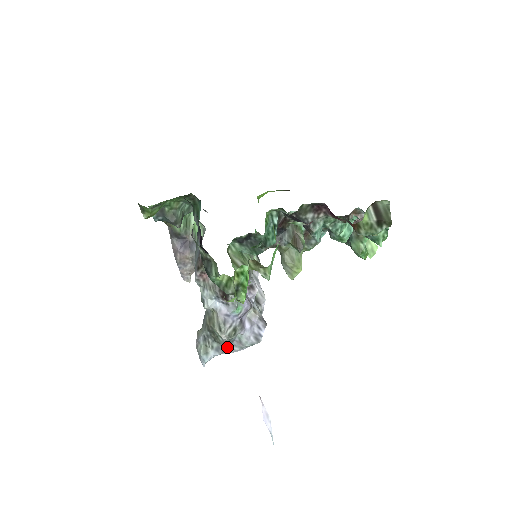
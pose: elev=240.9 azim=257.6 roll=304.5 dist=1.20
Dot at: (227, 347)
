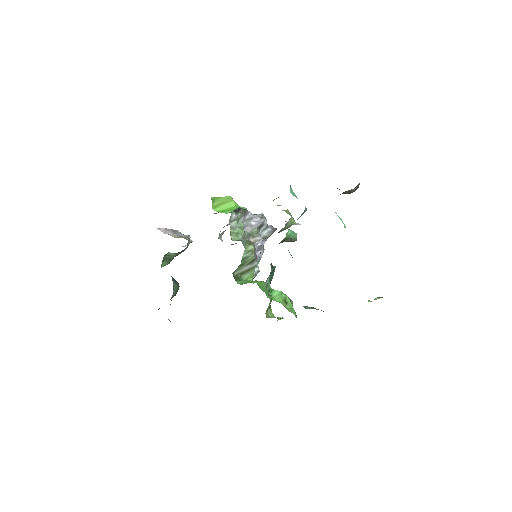
Dot at: occluded
